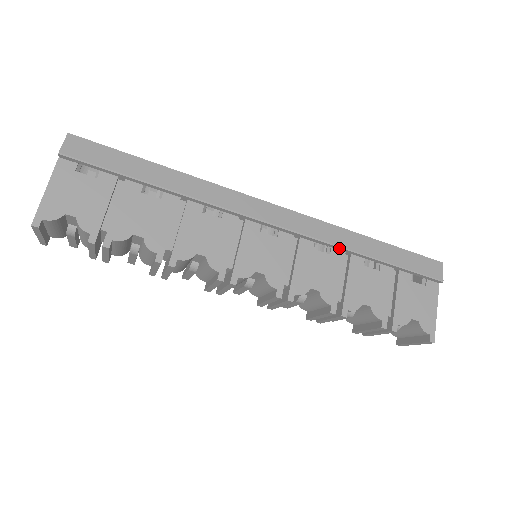
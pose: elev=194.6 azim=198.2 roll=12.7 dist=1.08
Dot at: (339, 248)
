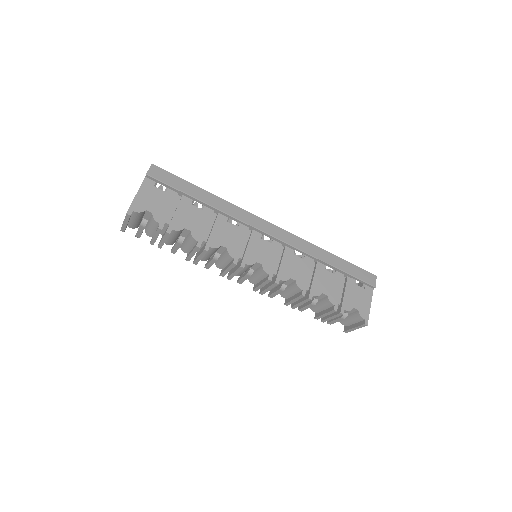
Dot at: (310, 256)
